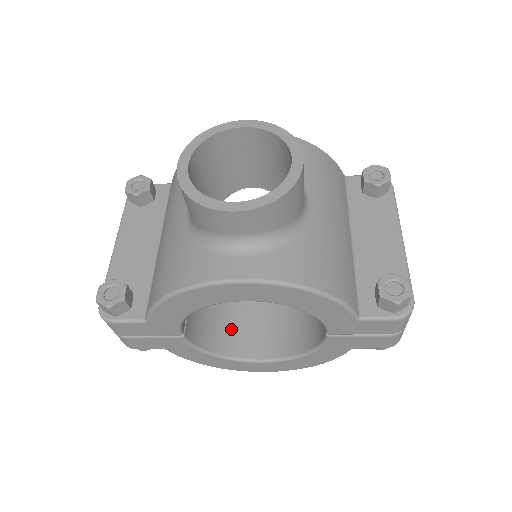
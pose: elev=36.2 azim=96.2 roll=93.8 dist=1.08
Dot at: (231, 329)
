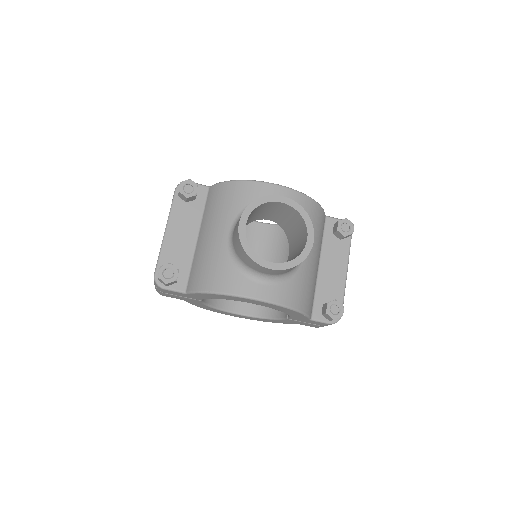
Dot at: occluded
